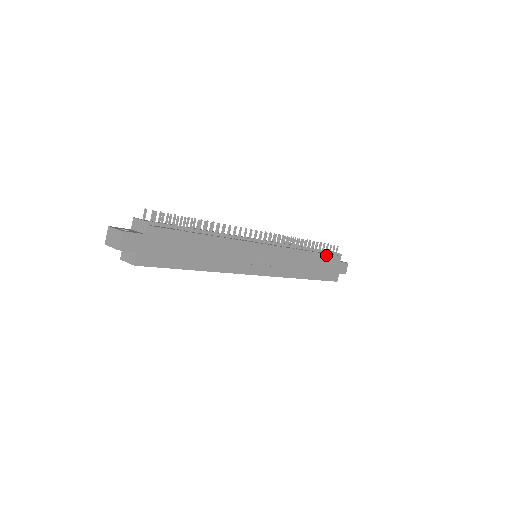
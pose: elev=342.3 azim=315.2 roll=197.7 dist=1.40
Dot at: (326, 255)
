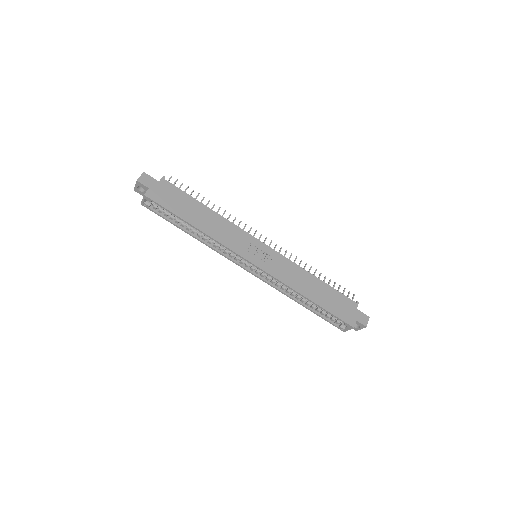
Dot at: (337, 291)
